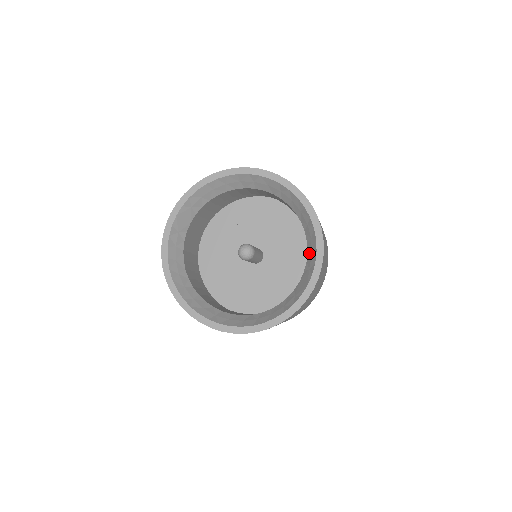
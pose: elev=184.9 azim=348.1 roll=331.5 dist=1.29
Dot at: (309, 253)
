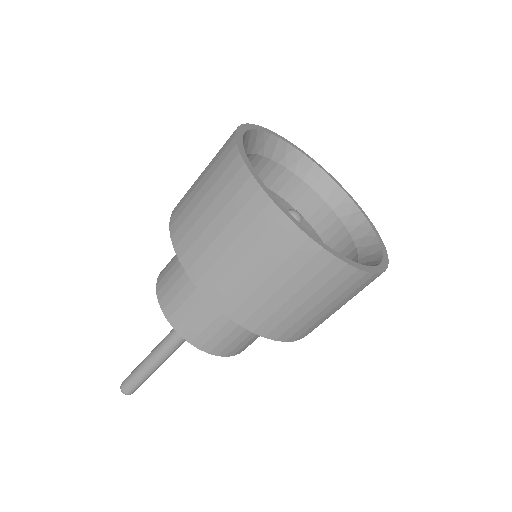
Dot at: occluded
